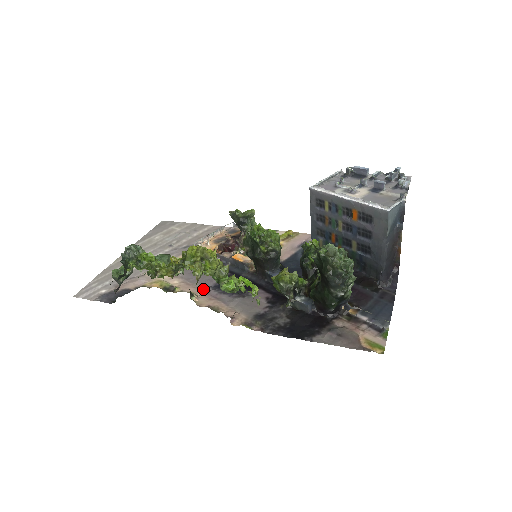
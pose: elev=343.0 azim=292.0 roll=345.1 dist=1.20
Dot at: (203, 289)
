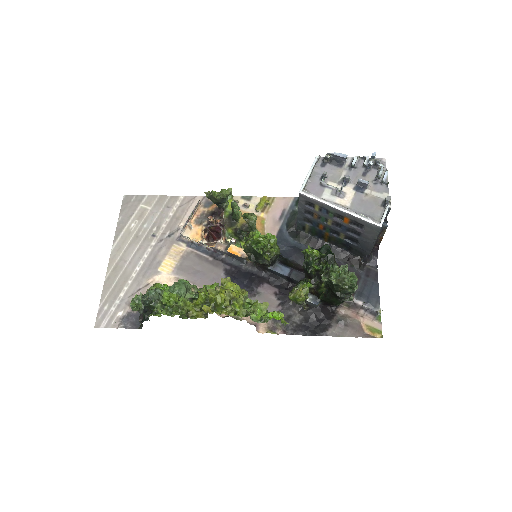
Dot at: occluded
